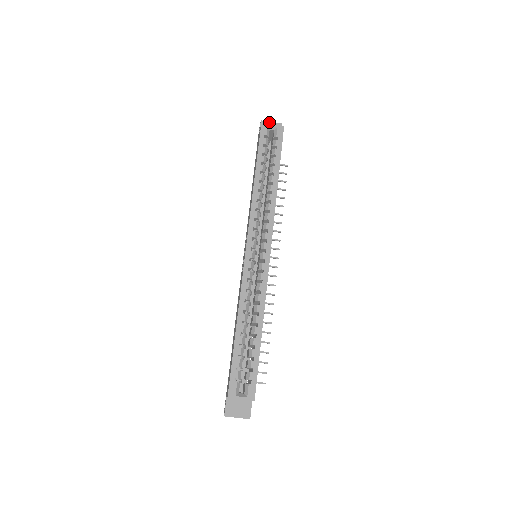
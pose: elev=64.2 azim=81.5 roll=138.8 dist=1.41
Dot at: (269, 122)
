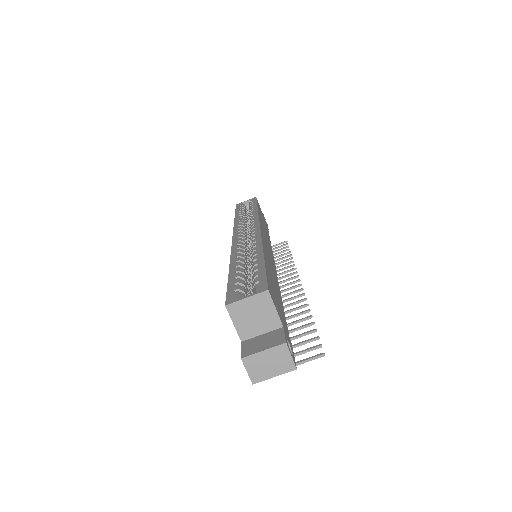
Dot at: occluded
